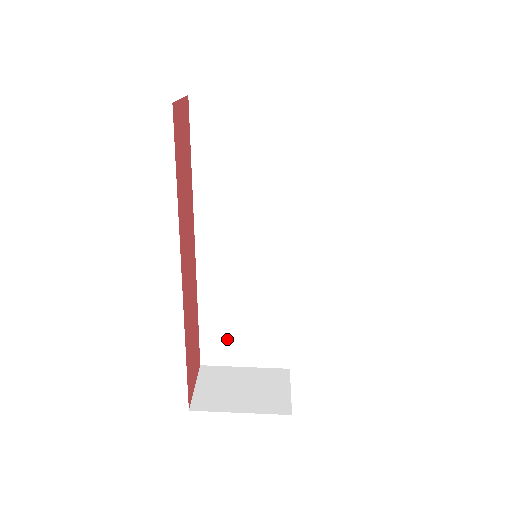
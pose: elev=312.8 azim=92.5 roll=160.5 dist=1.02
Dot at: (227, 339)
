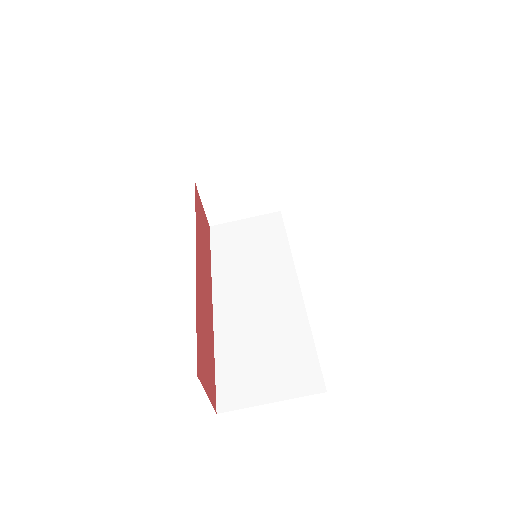
Dot at: occluded
